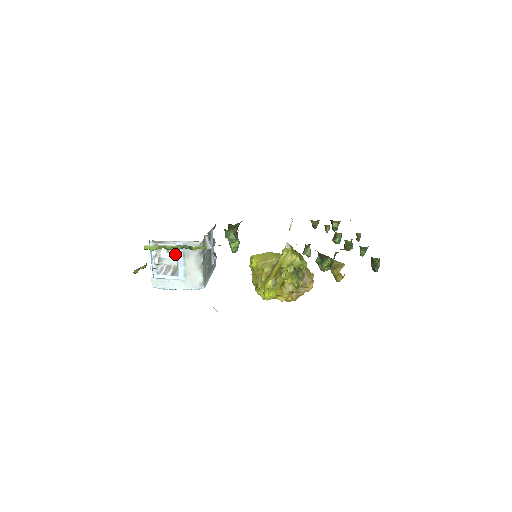
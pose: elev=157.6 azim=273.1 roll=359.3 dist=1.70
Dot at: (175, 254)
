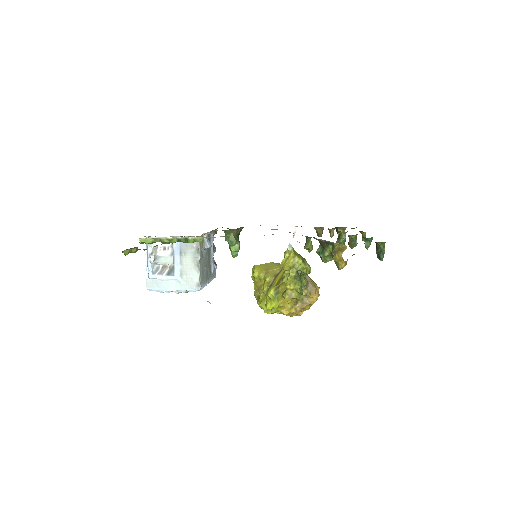
Dot at: (172, 252)
